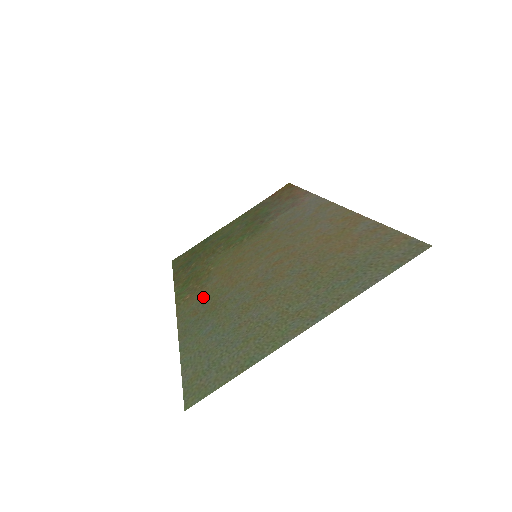
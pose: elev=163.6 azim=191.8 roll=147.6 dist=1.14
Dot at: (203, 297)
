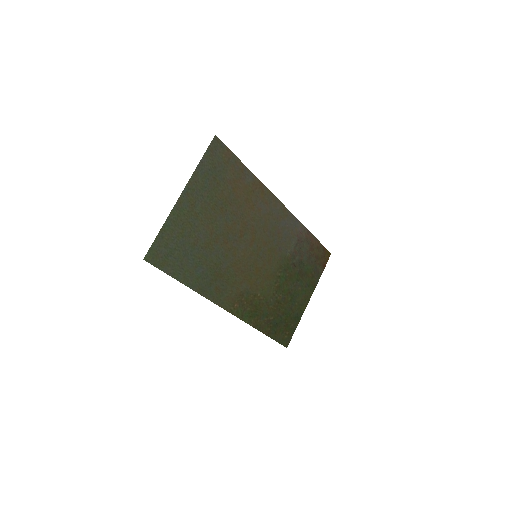
Dot at: (230, 289)
